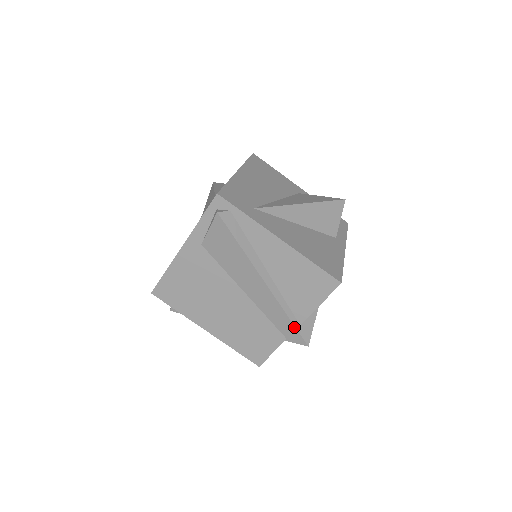
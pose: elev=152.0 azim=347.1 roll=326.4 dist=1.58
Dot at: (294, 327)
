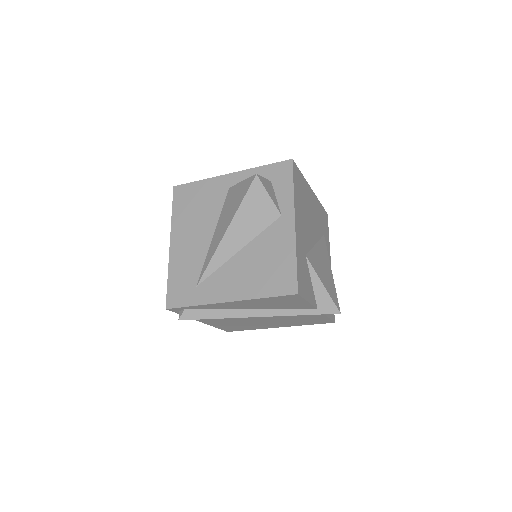
Dot at: occluded
